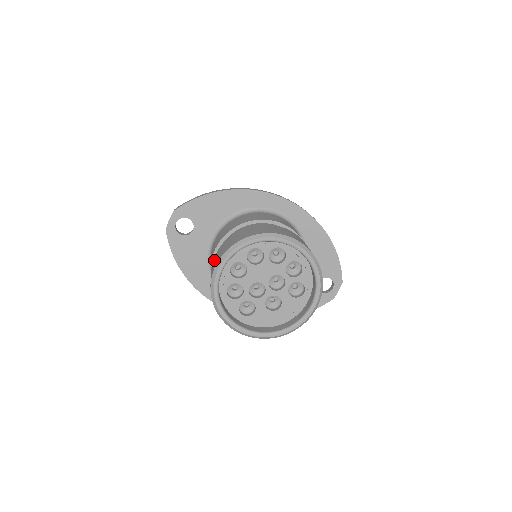
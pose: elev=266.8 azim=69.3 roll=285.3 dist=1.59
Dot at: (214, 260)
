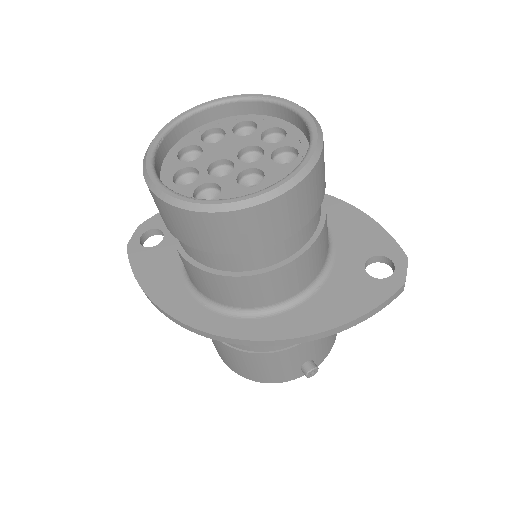
Dot at: occluded
